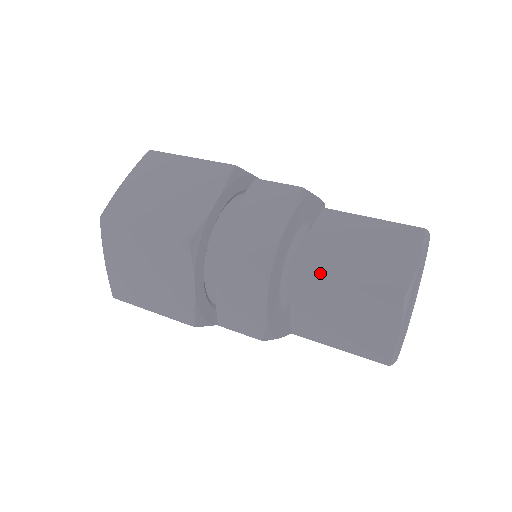
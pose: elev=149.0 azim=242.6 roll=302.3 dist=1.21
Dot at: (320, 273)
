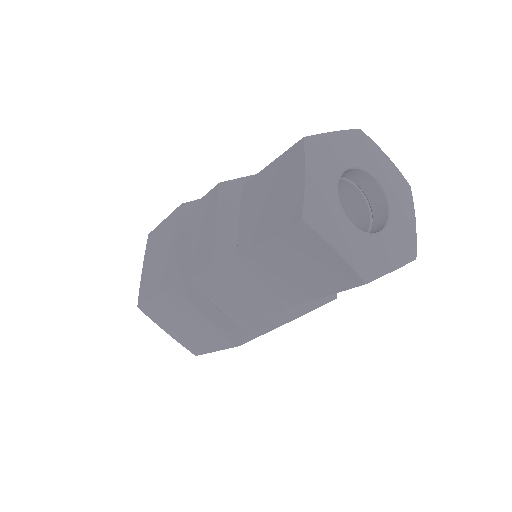
Dot at: (250, 246)
